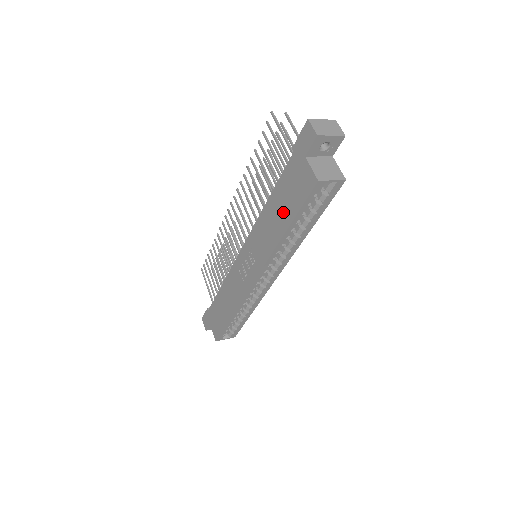
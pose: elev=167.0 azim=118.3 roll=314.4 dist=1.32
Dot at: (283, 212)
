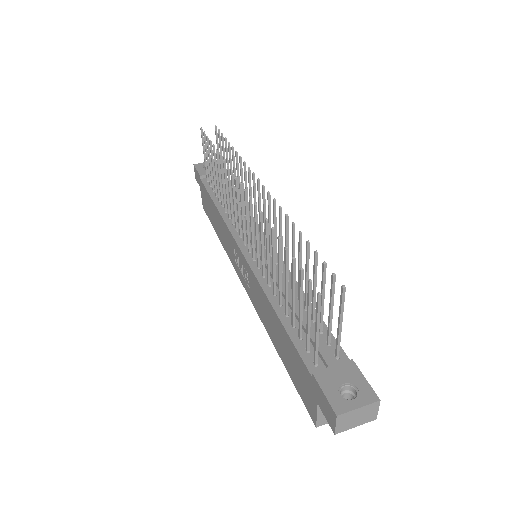
Dot at: (282, 349)
